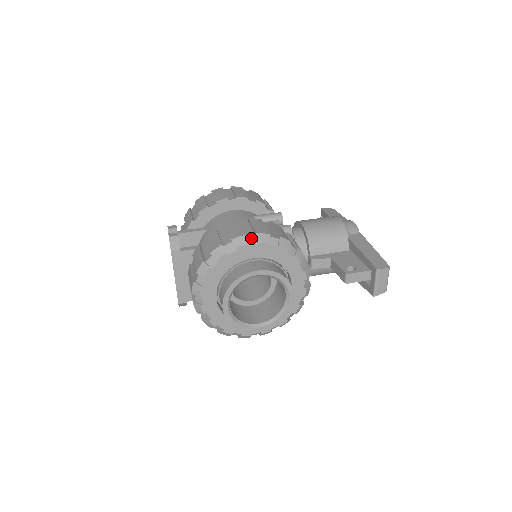
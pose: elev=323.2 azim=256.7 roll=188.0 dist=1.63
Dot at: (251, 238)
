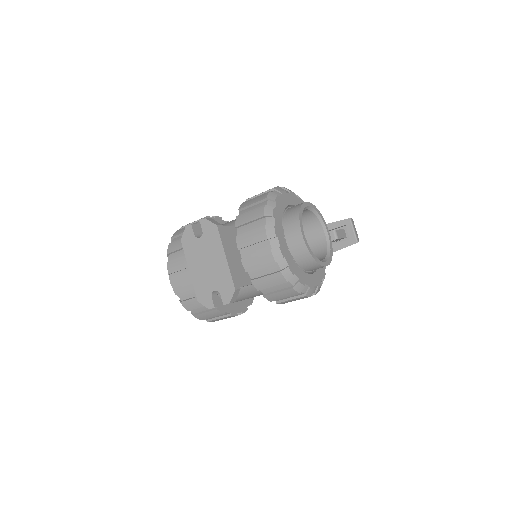
Dot at: occluded
